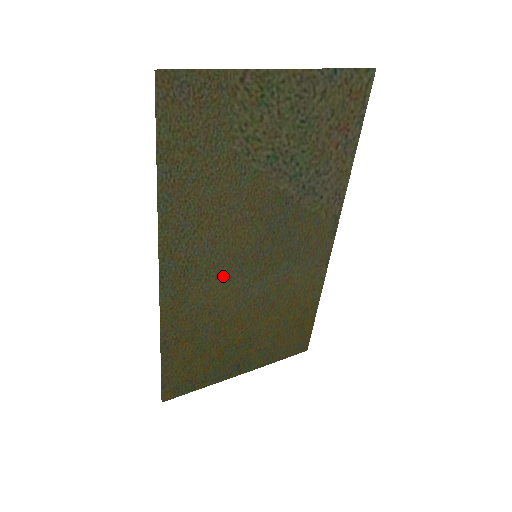
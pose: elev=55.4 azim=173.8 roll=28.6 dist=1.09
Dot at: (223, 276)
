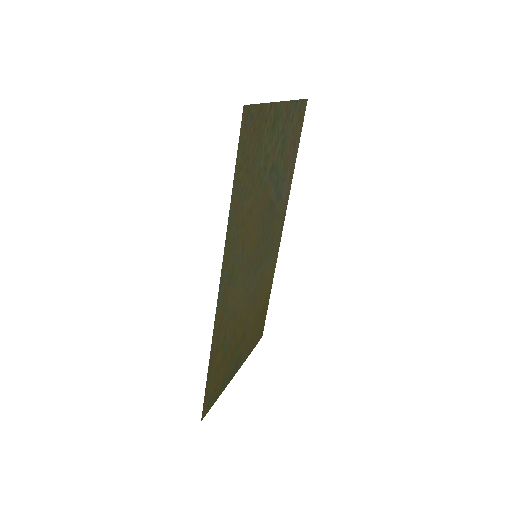
Dot at: (242, 279)
